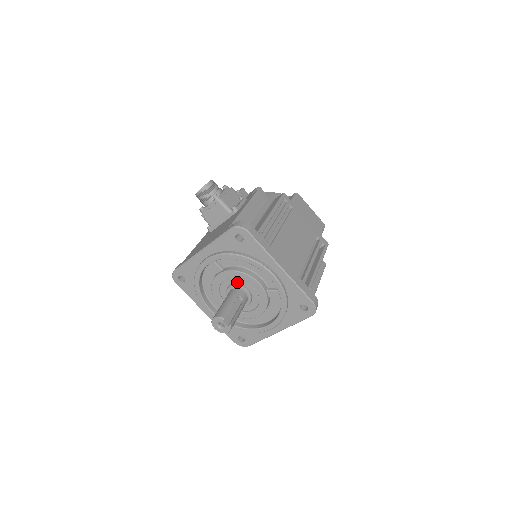
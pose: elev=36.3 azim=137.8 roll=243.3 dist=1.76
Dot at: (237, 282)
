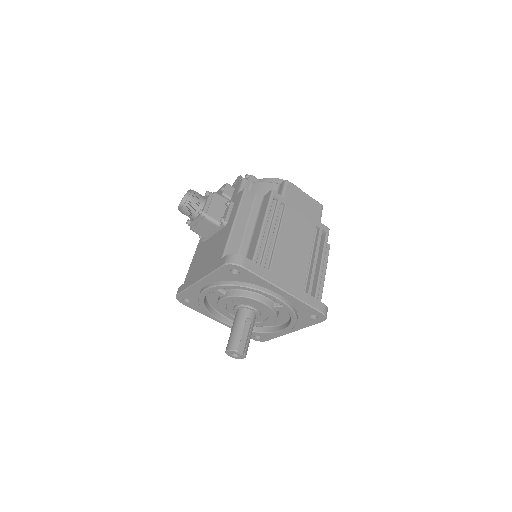
Dot at: (242, 303)
